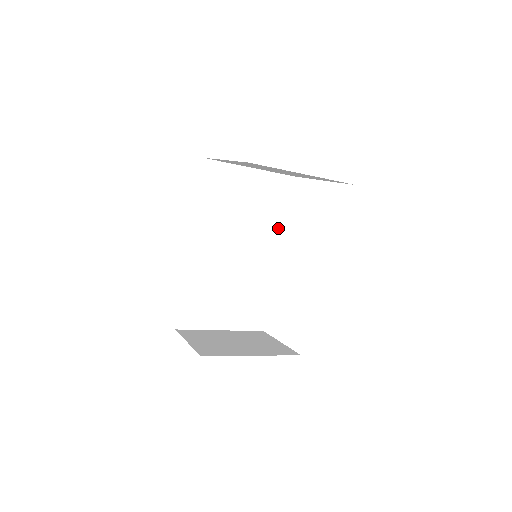
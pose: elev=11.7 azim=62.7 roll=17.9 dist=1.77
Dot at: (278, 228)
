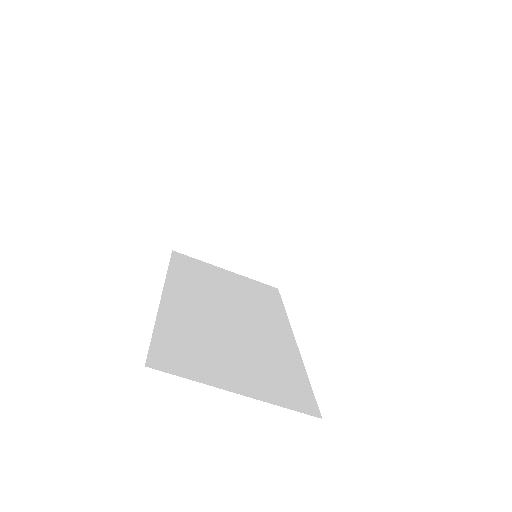
Dot at: (280, 316)
